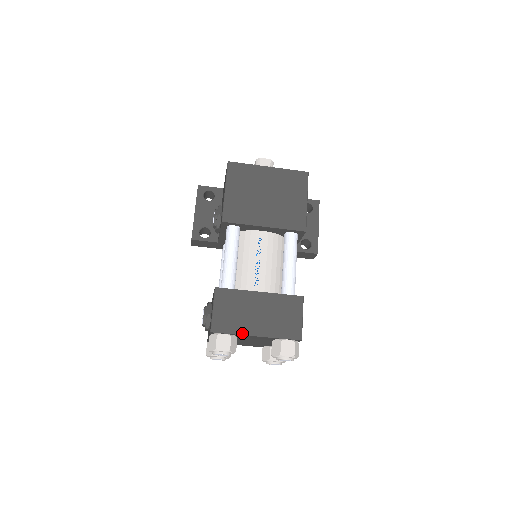
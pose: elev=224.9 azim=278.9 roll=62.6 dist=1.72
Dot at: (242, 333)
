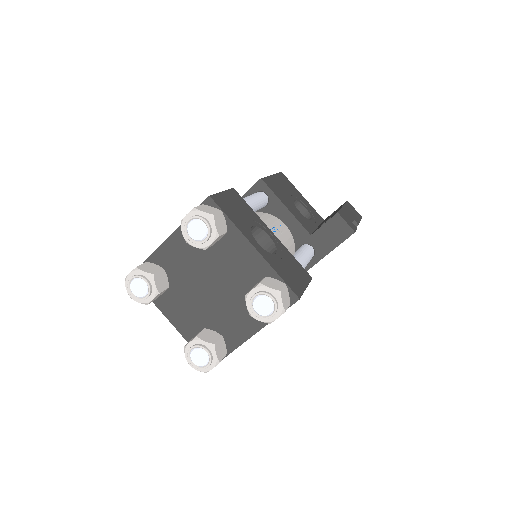
Dot at: (156, 250)
